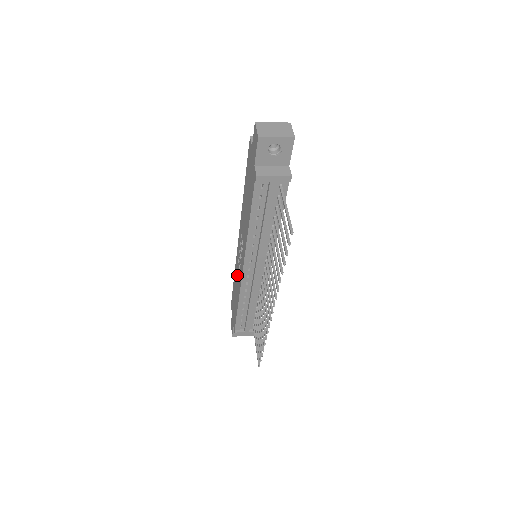
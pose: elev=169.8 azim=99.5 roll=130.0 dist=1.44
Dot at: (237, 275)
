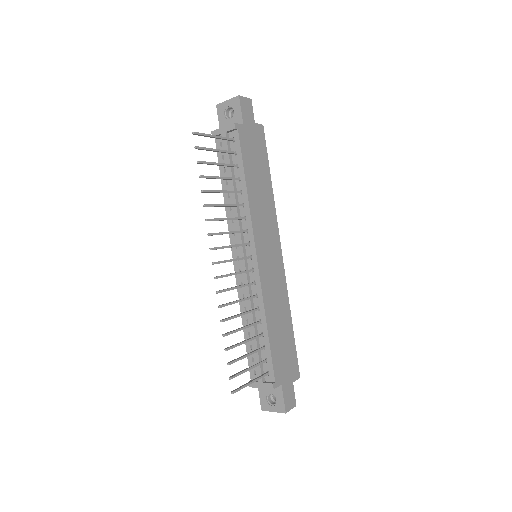
Dot at: occluded
